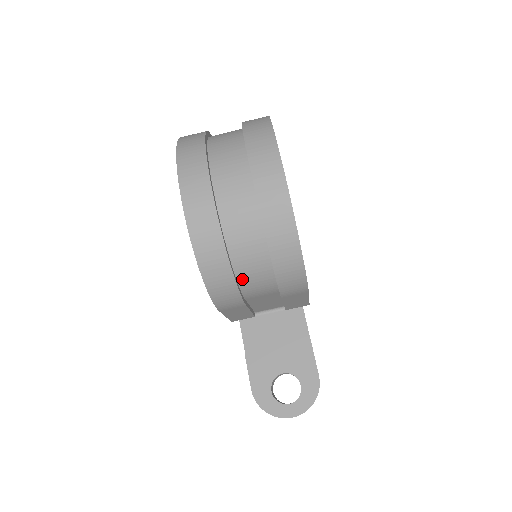
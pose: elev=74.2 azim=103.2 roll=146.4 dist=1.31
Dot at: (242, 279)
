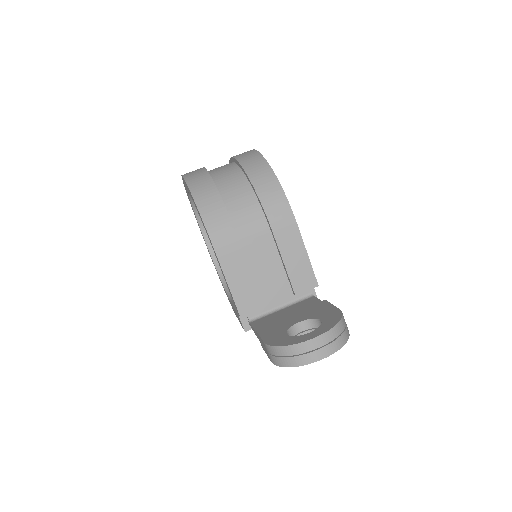
Dot at: (231, 209)
